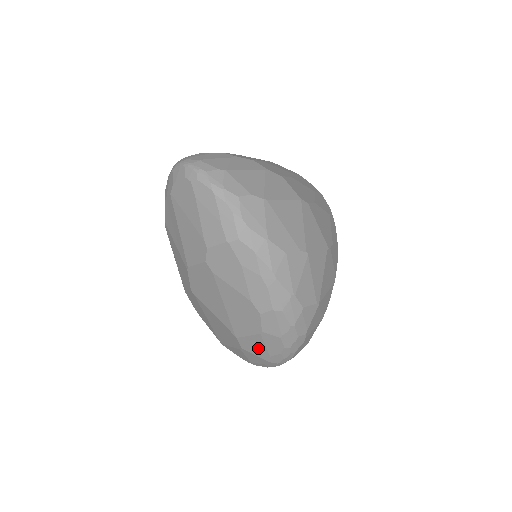
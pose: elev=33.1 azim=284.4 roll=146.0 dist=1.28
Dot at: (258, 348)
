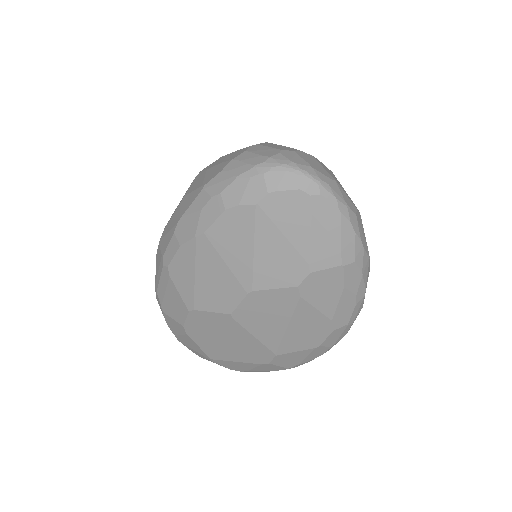
Dot at: (293, 360)
